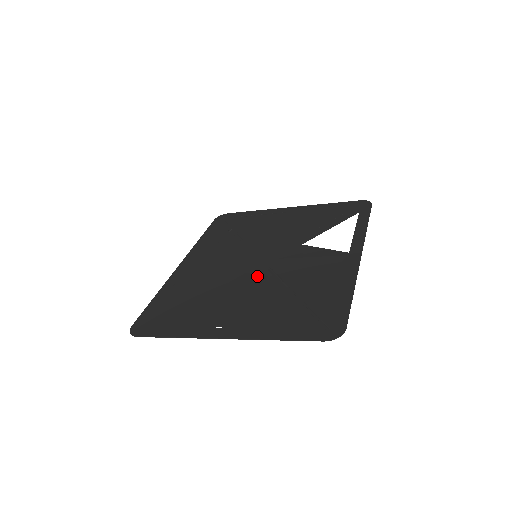
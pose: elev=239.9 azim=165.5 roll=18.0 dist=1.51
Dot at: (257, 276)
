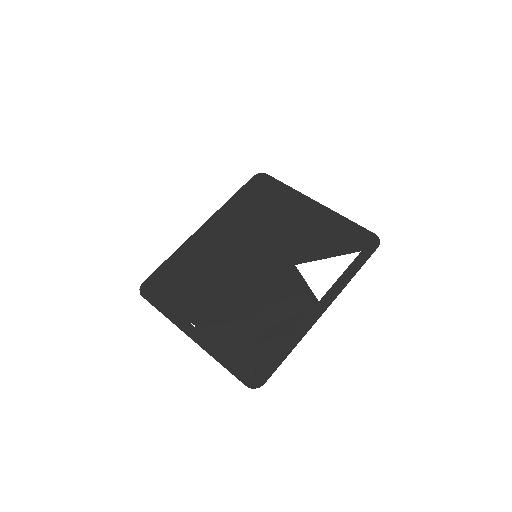
Dot at: (243, 284)
